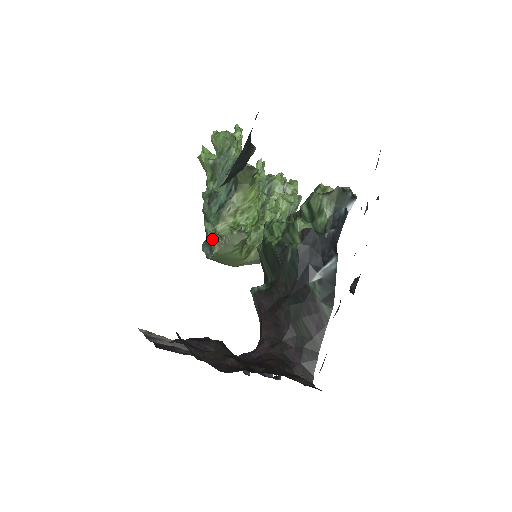
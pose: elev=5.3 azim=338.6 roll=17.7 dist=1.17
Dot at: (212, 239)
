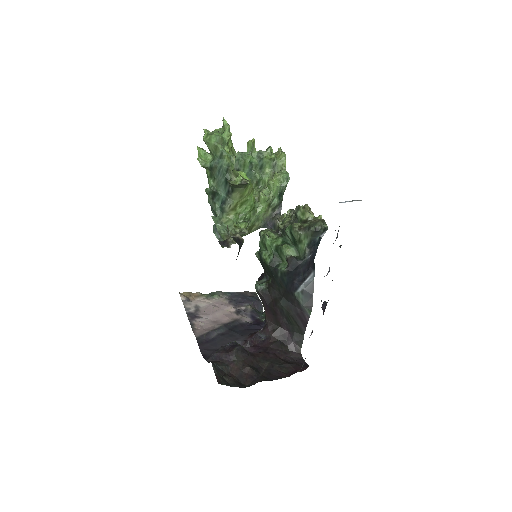
Dot at: (220, 234)
